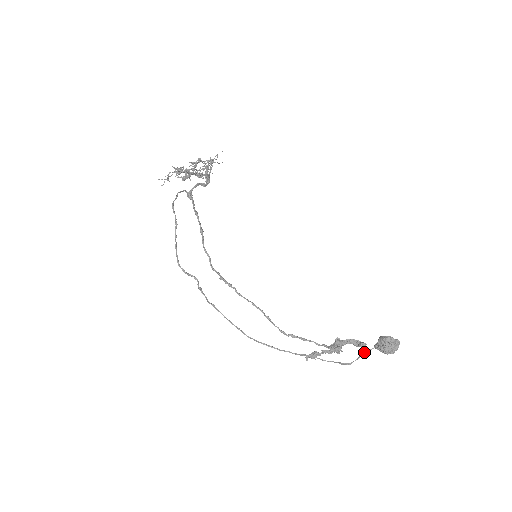
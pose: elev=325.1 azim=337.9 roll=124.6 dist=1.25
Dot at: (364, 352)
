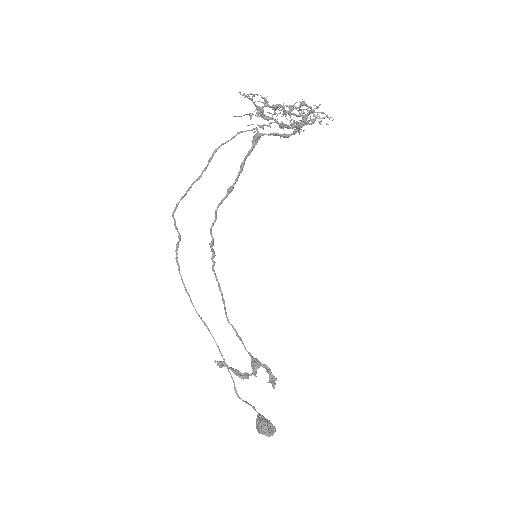
Dot at: (251, 405)
